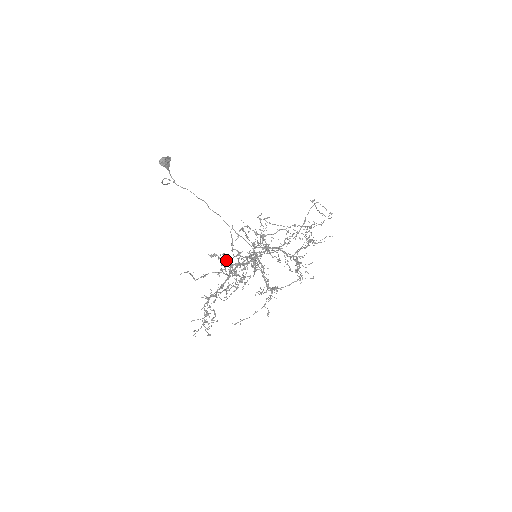
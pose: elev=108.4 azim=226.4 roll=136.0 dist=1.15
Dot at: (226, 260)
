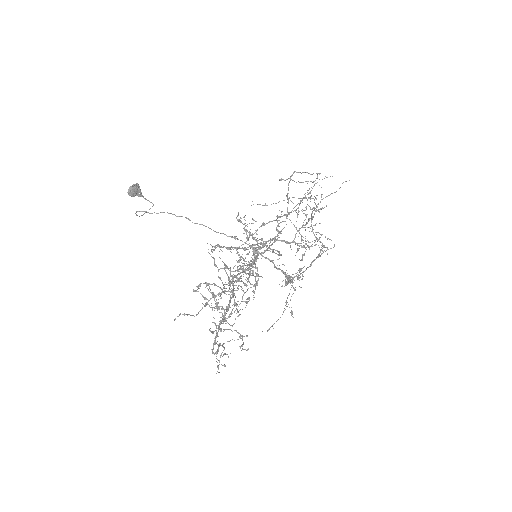
Dot at: occluded
